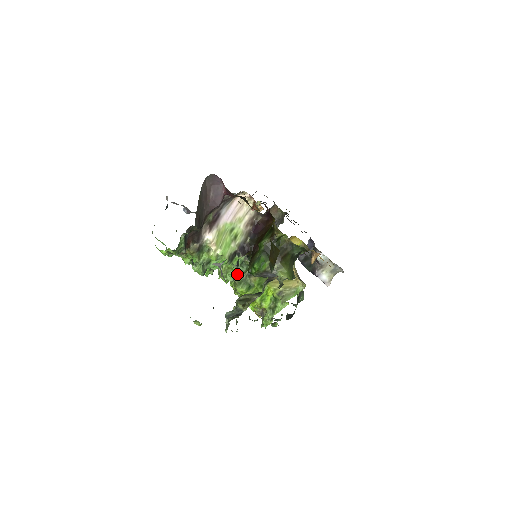
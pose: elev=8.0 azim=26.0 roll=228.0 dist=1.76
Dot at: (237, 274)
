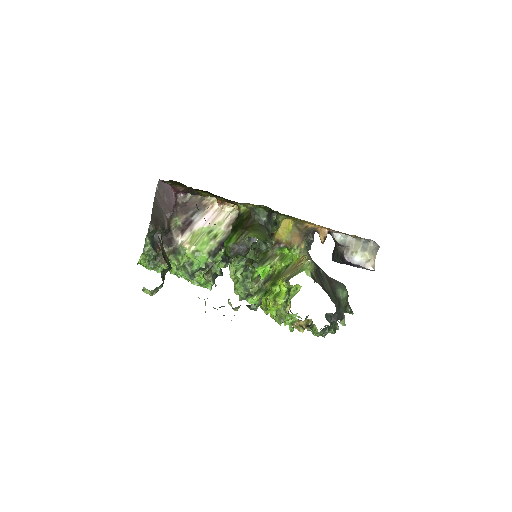
Dot at: (246, 282)
